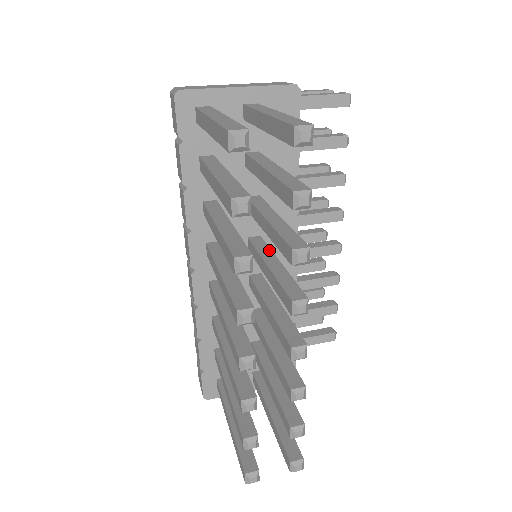
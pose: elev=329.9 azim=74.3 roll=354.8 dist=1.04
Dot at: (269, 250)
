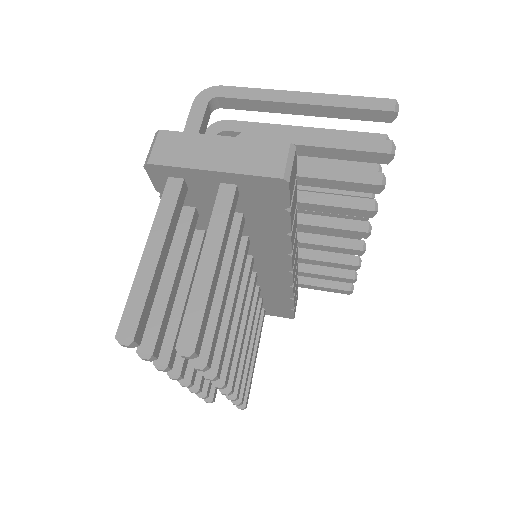
Dot at: (243, 289)
